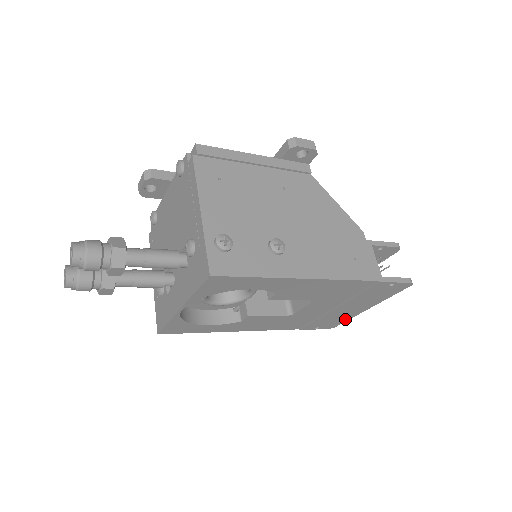
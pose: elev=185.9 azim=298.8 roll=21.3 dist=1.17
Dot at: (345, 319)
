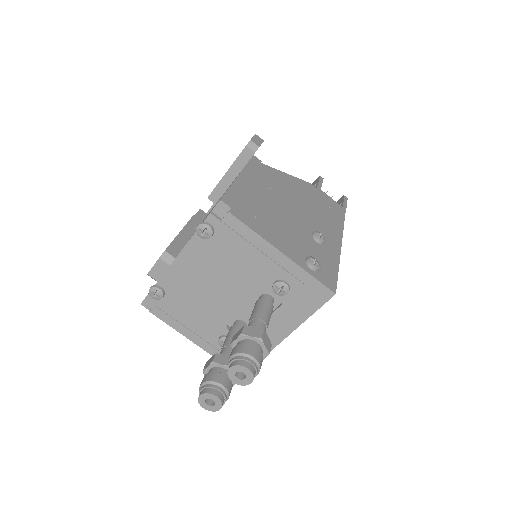
Dot at: occluded
